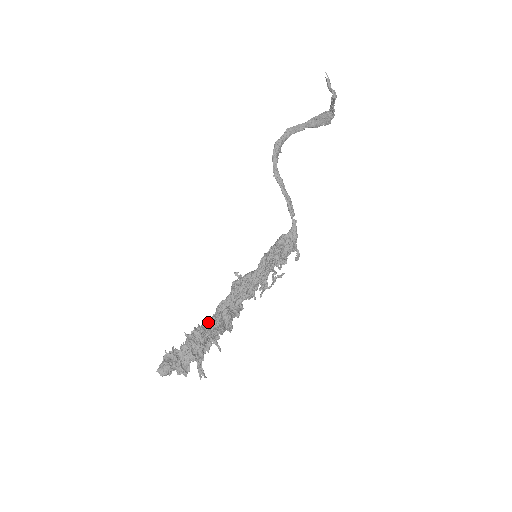
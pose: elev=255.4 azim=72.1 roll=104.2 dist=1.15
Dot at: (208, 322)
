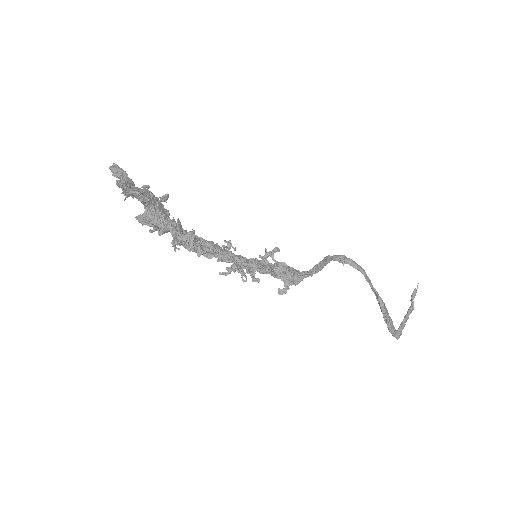
Dot at: occluded
